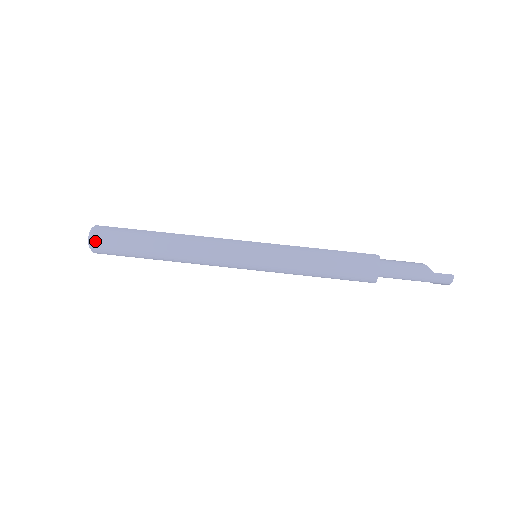
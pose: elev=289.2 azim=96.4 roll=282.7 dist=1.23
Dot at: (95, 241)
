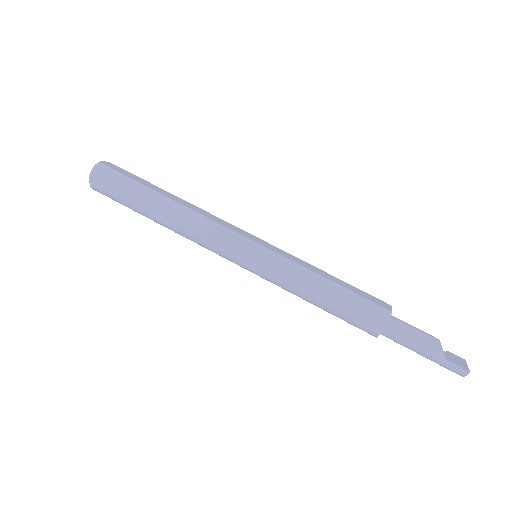
Dot at: (94, 182)
